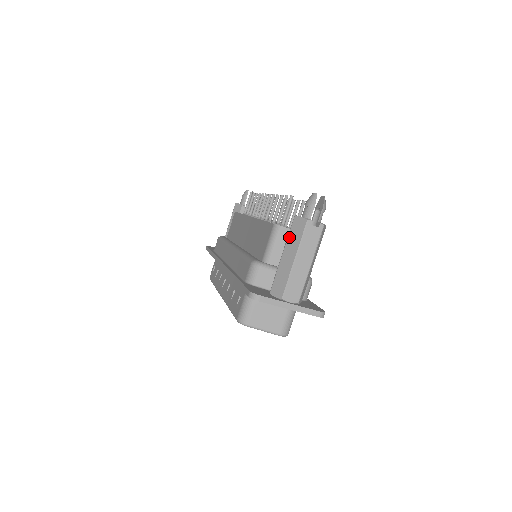
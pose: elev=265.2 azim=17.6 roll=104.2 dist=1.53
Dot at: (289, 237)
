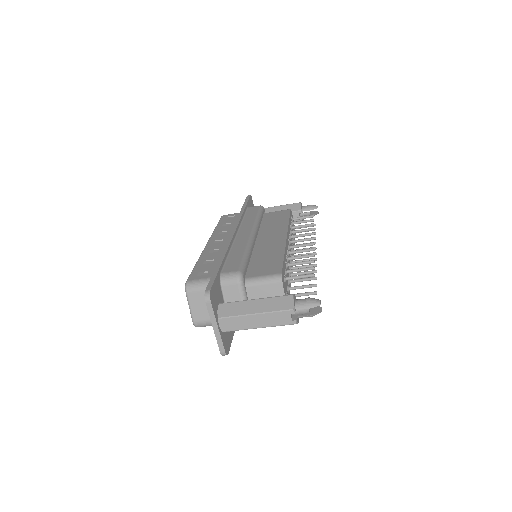
Dot at: (273, 299)
